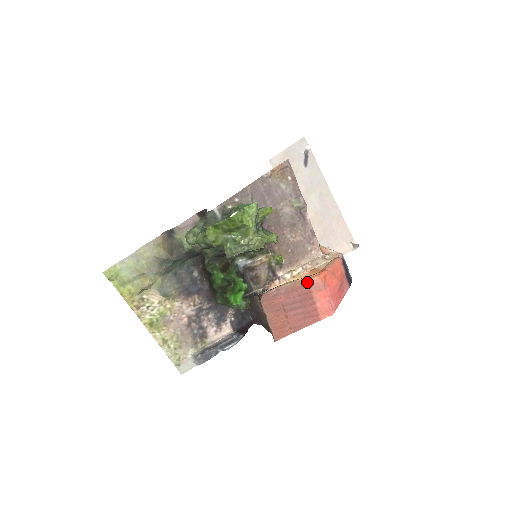
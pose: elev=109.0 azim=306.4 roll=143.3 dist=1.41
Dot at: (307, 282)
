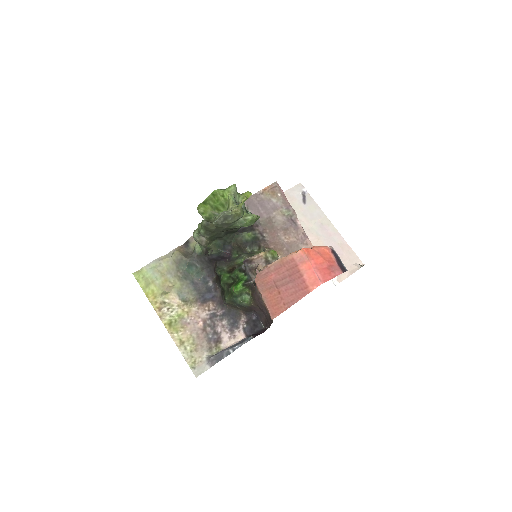
Dot at: (292, 257)
